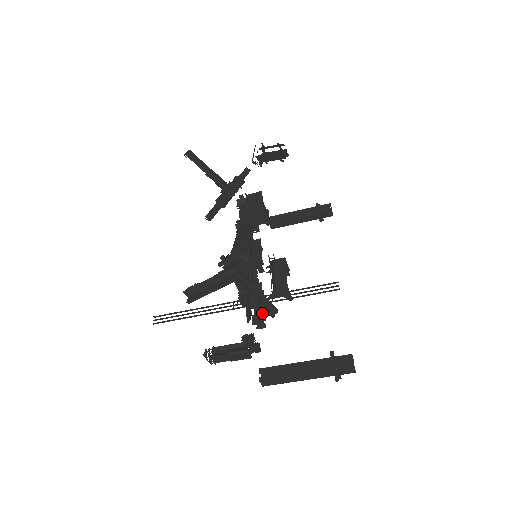
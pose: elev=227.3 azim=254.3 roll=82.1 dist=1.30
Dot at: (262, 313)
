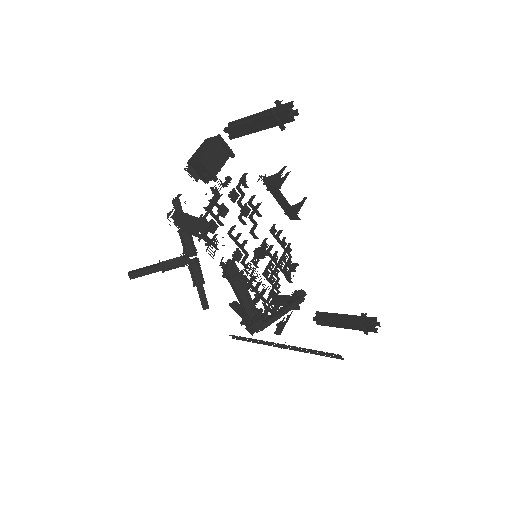
Dot at: (290, 259)
